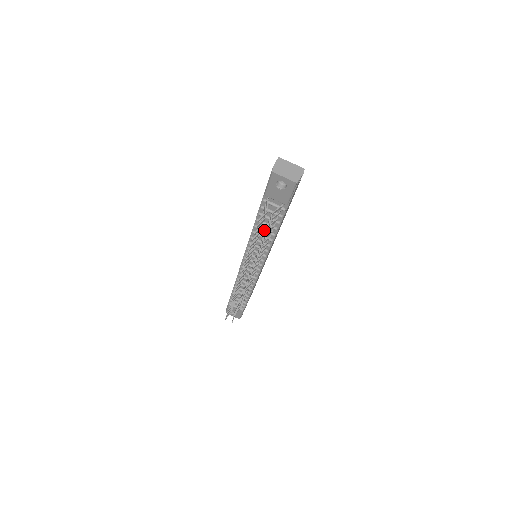
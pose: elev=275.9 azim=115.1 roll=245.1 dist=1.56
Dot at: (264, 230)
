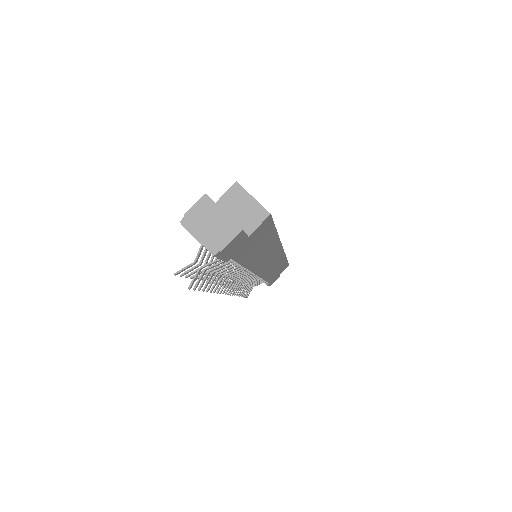
Dot at: occluded
